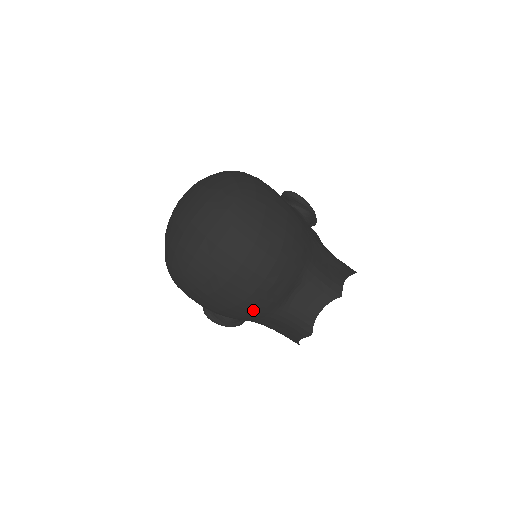
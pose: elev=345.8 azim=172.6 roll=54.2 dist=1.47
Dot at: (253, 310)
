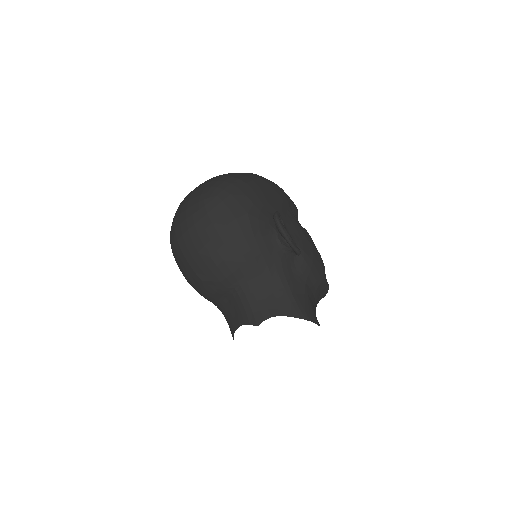
Dot at: (198, 292)
